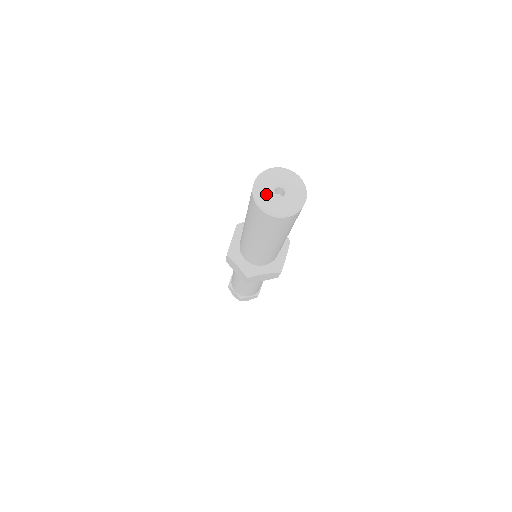
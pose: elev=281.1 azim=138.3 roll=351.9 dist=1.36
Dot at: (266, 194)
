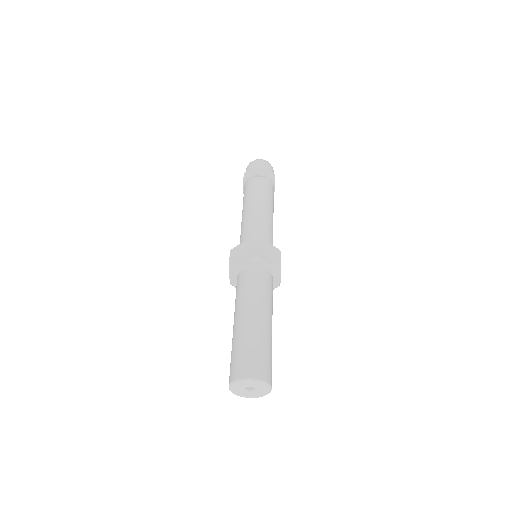
Dot at: (241, 392)
